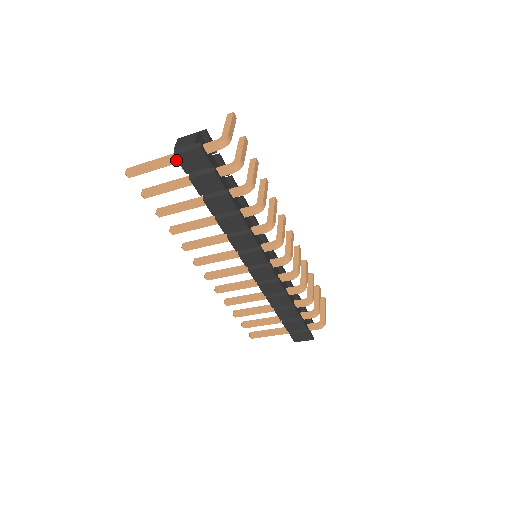
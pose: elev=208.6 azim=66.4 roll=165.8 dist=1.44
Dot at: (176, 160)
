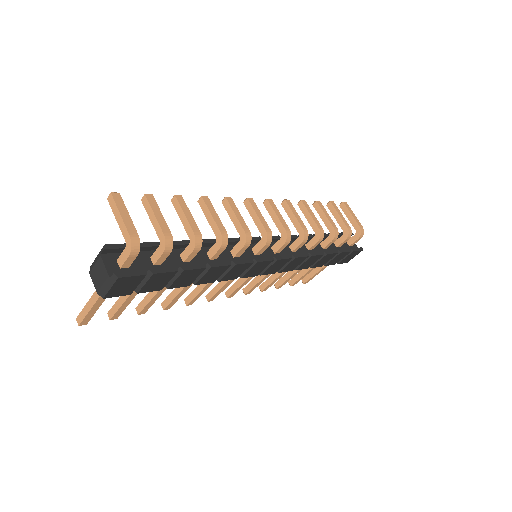
Dot at: occluded
